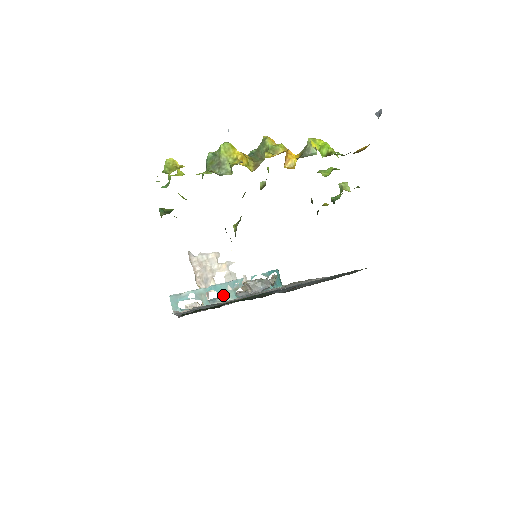
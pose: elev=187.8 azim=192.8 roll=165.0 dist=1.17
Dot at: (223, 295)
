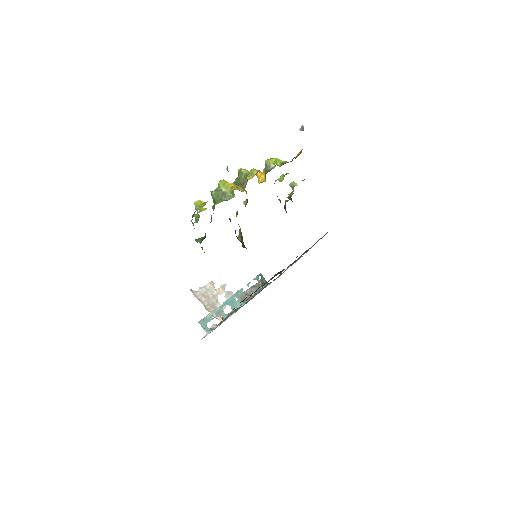
Dot at: (235, 306)
